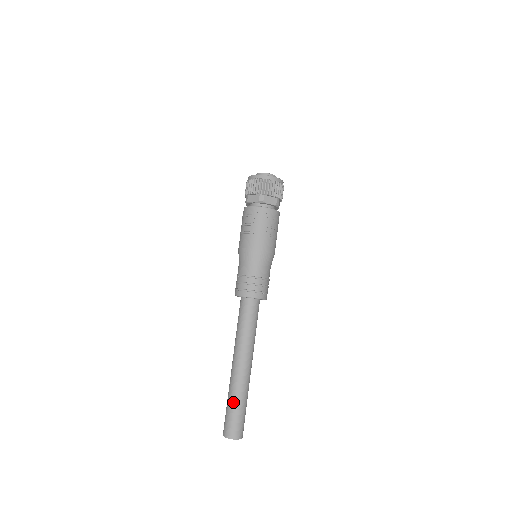
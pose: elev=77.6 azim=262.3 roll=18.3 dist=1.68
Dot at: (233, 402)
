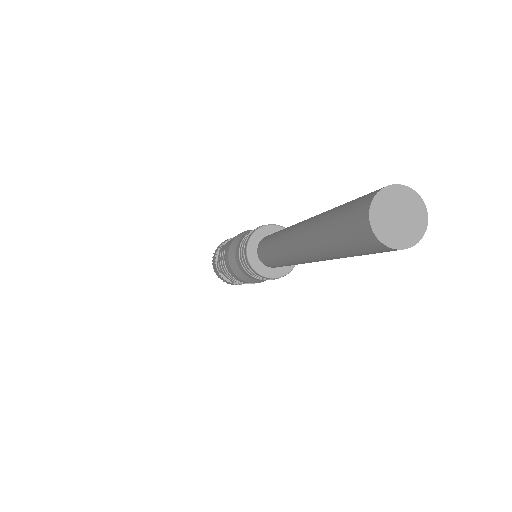
Dot at: (325, 220)
